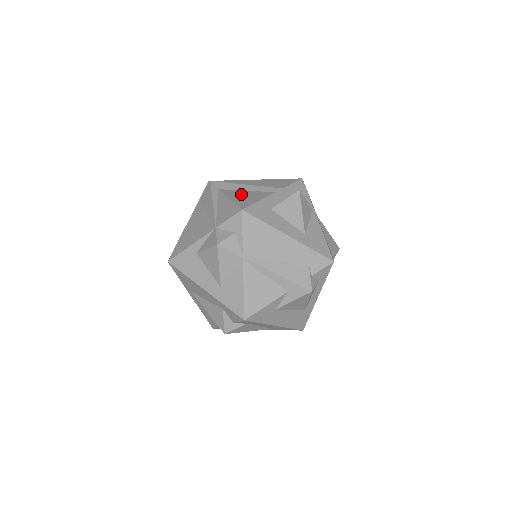
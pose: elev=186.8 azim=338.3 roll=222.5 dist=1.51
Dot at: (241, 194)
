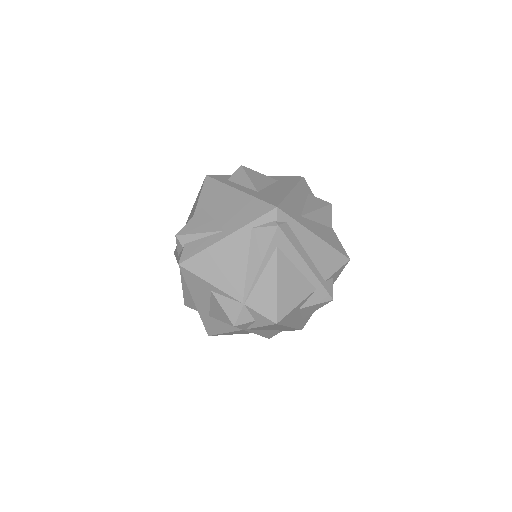
Dot at: (290, 278)
